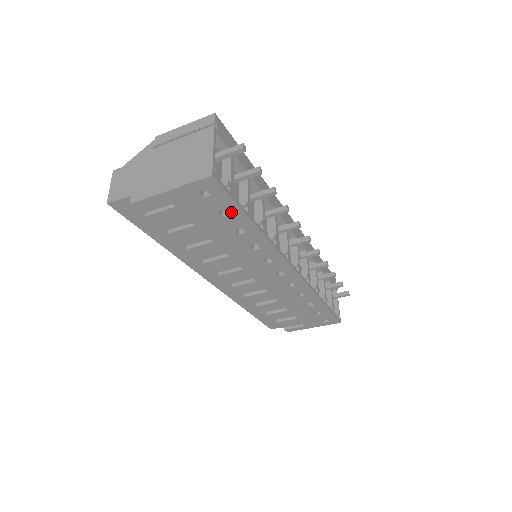
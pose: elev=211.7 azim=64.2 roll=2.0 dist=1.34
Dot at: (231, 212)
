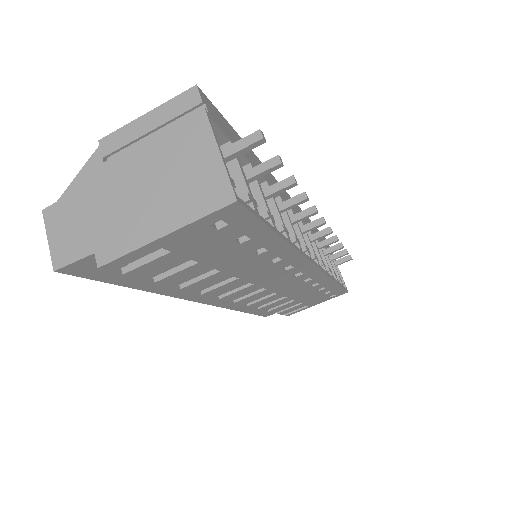
Dot at: (254, 235)
